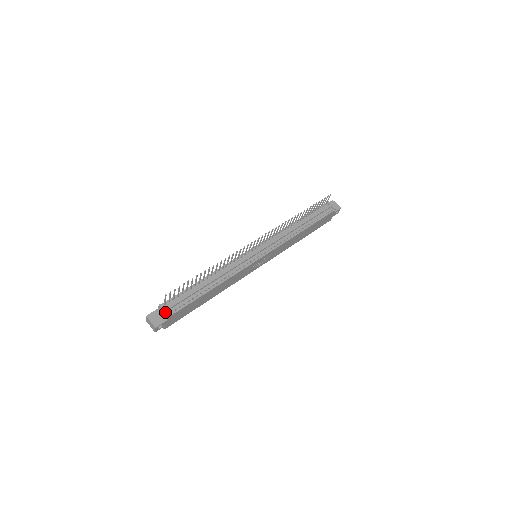
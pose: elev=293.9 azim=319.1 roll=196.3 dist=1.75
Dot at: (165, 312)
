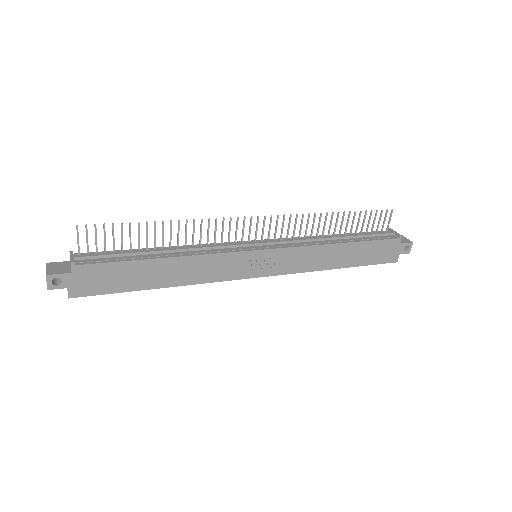
Dot at: (71, 258)
